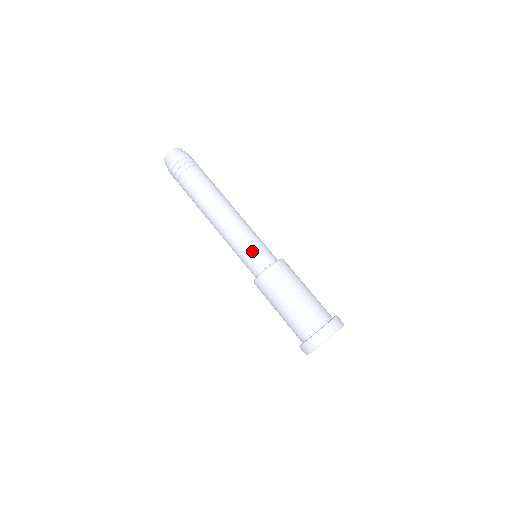
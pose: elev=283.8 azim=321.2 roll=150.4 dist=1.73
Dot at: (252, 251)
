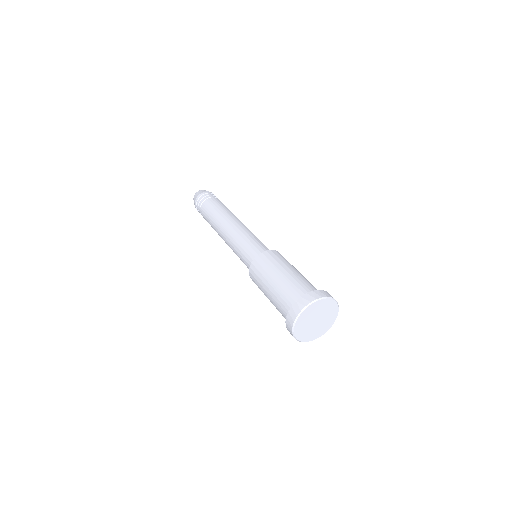
Dot at: (247, 246)
